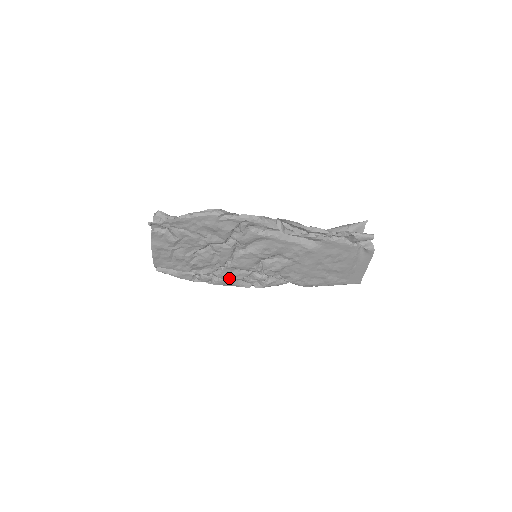
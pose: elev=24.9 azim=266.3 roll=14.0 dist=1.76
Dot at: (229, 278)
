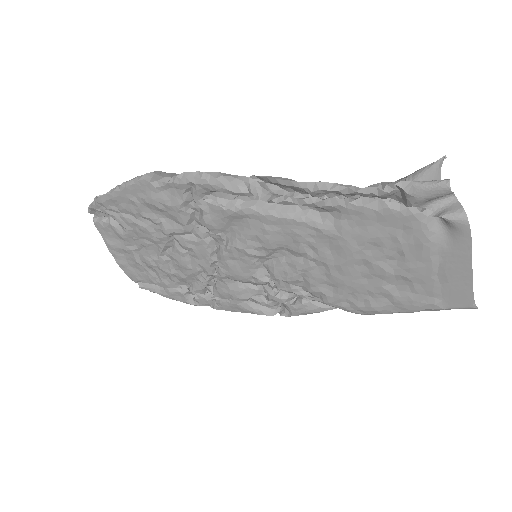
Dot at: (231, 298)
